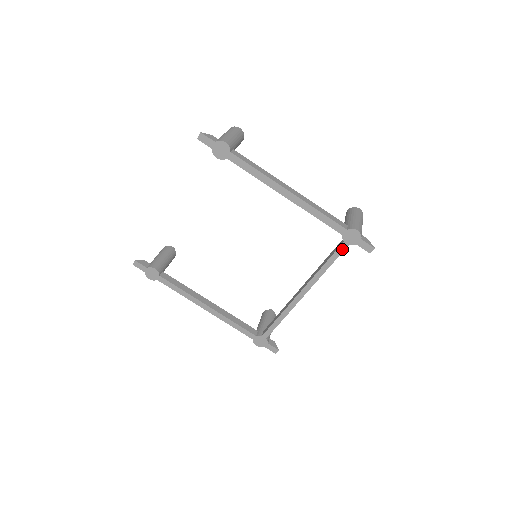
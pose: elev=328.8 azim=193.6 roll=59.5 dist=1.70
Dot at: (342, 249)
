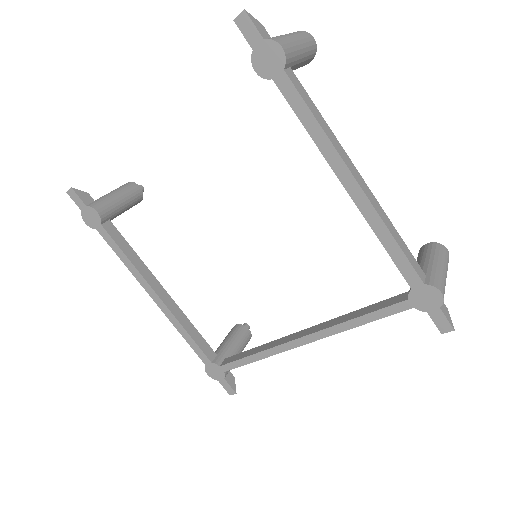
Dot at: (399, 308)
